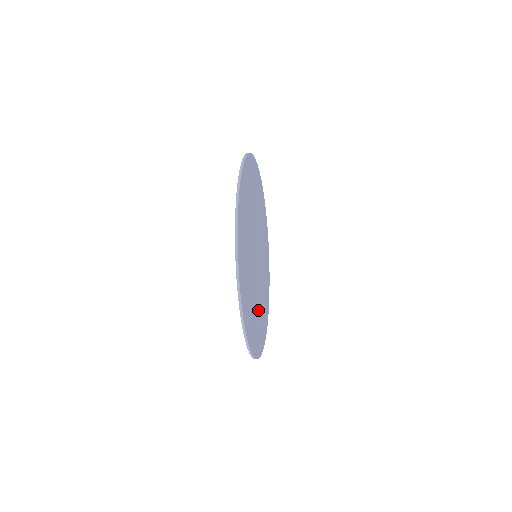
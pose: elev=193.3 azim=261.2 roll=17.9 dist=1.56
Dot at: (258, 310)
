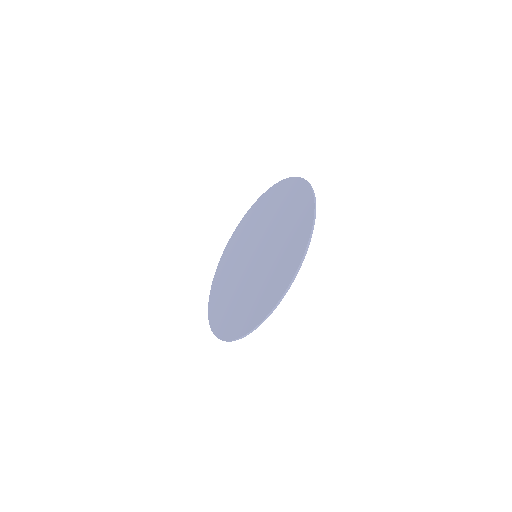
Dot at: occluded
